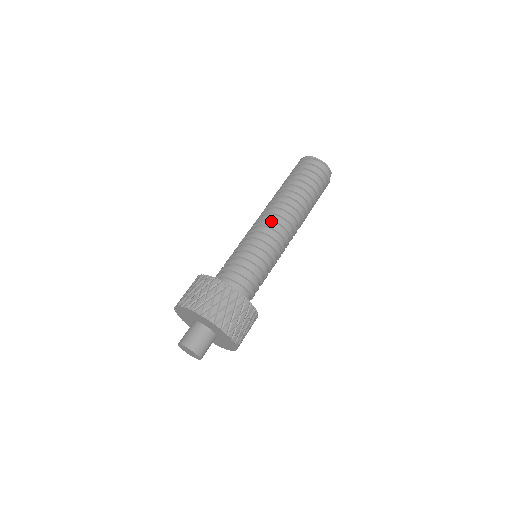
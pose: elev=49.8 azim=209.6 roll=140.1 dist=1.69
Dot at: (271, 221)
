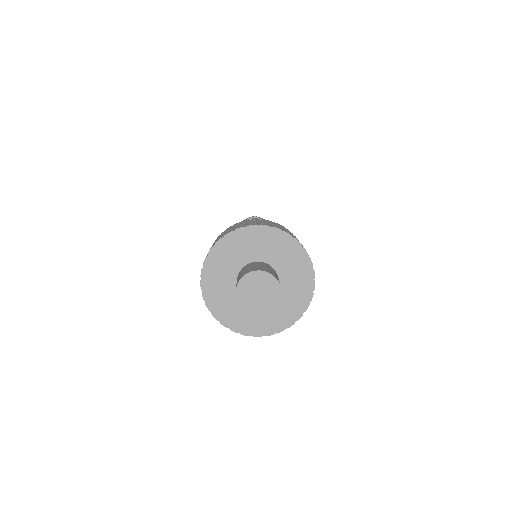
Dot at: occluded
